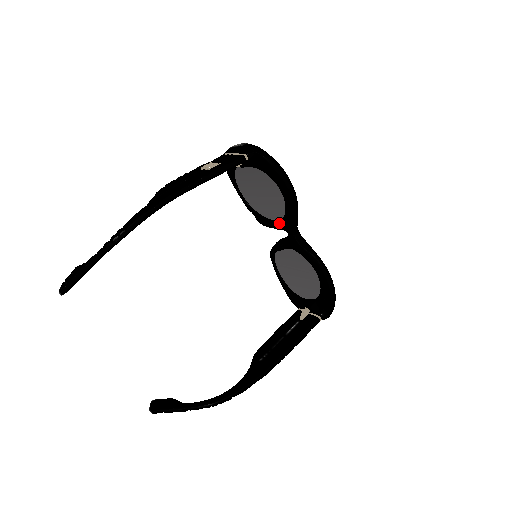
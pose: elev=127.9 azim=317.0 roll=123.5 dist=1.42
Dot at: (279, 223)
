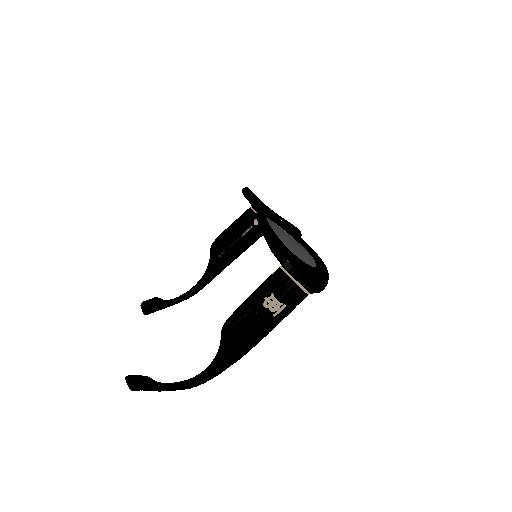
Dot at: occluded
